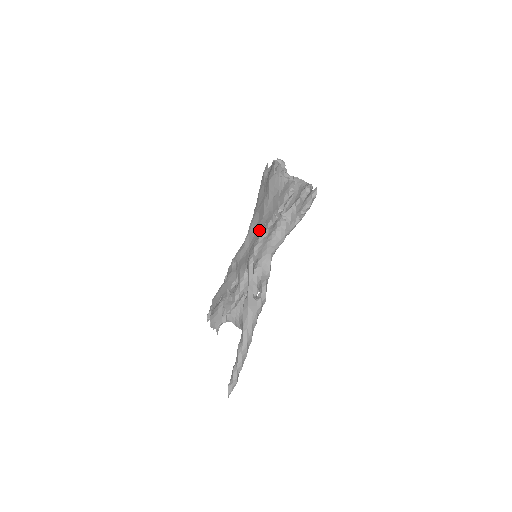
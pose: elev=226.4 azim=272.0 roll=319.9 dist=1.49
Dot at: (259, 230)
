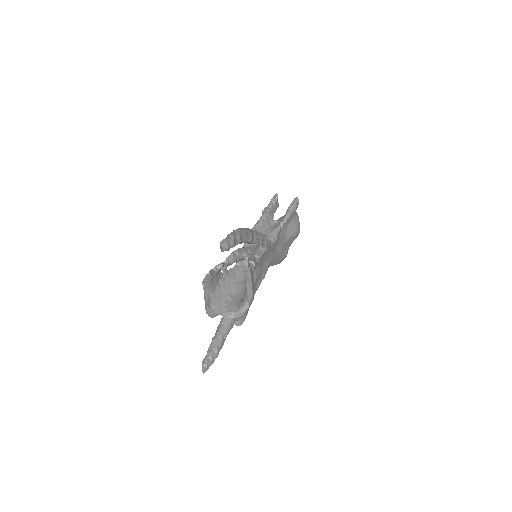
Dot at: occluded
